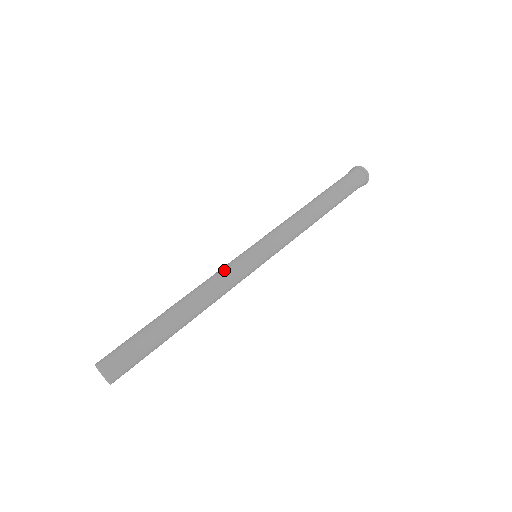
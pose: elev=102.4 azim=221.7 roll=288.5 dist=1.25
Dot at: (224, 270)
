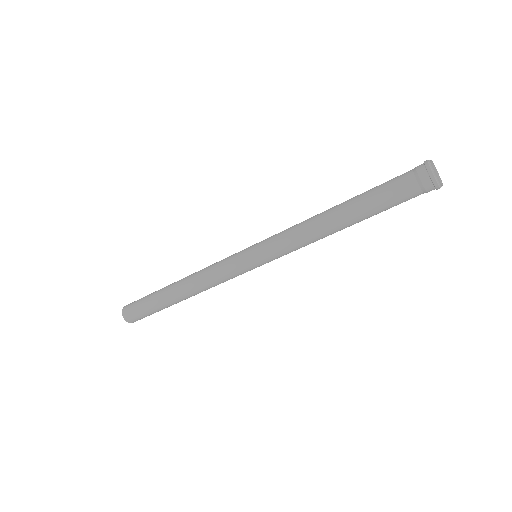
Dot at: (218, 272)
